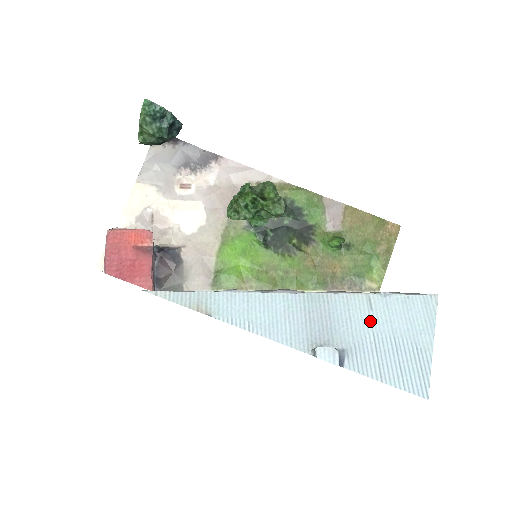
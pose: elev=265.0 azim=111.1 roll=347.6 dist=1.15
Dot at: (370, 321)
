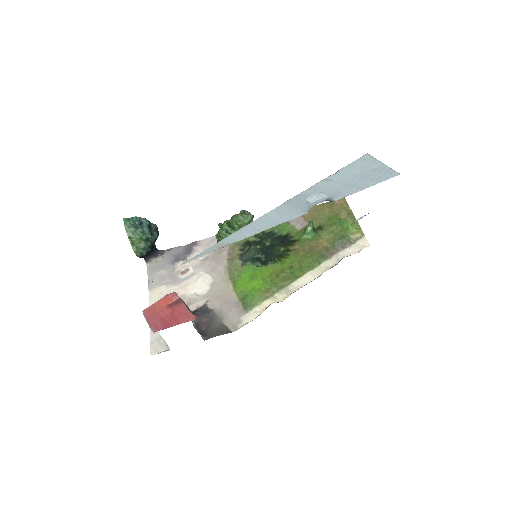
Dot at: (335, 183)
